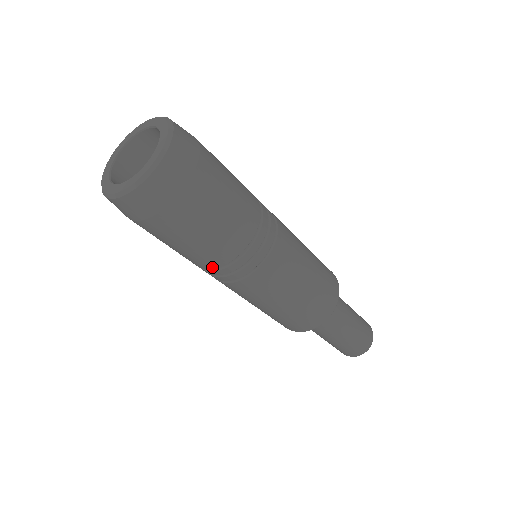
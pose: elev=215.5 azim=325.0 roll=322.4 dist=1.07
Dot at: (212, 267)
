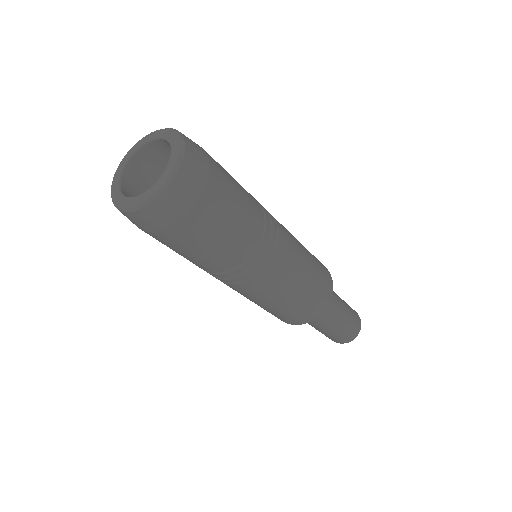
Dot at: occluded
